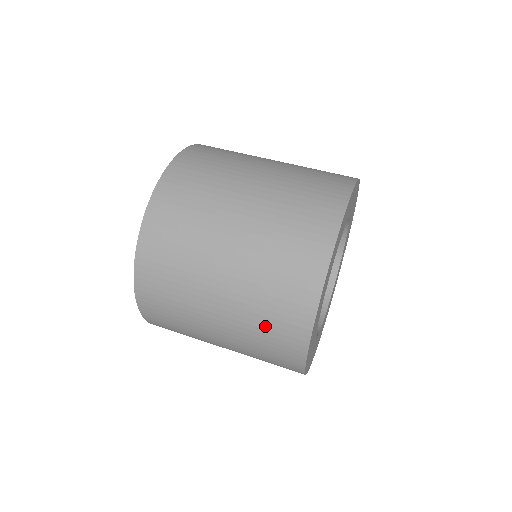
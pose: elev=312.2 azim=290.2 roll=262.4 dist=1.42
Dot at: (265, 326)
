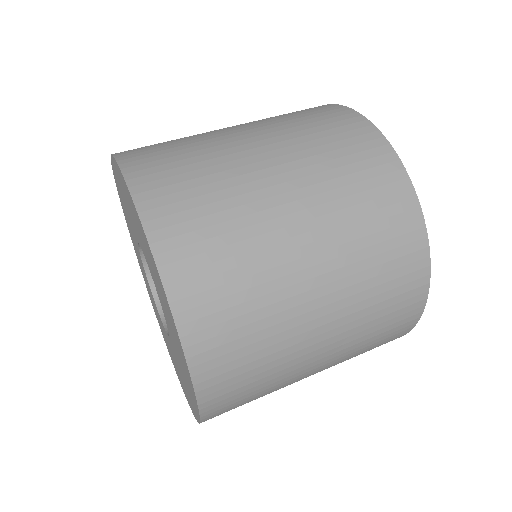
Dot at: (371, 343)
